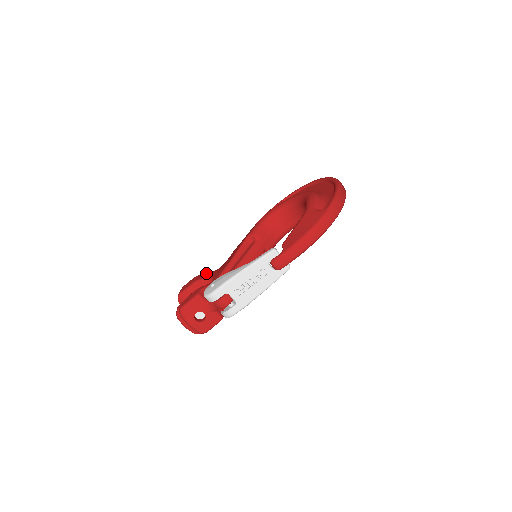
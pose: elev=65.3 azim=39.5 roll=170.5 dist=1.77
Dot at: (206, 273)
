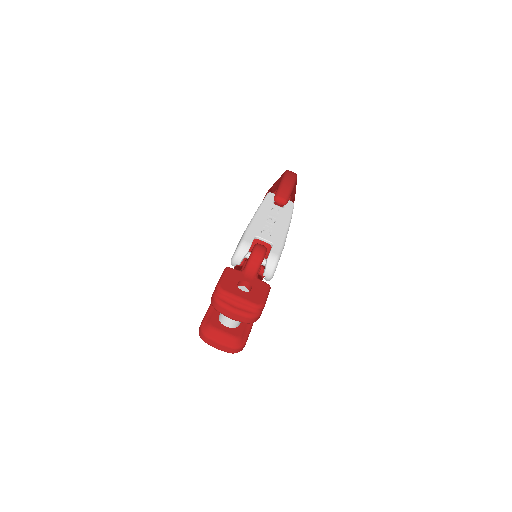
Dot at: occluded
